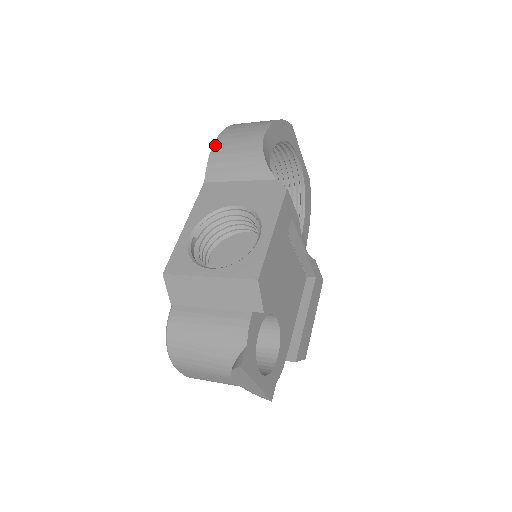
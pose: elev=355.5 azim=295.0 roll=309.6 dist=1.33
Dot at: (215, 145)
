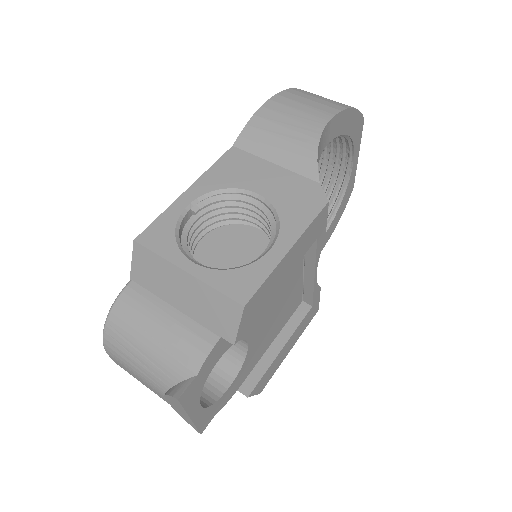
Dot at: (265, 105)
